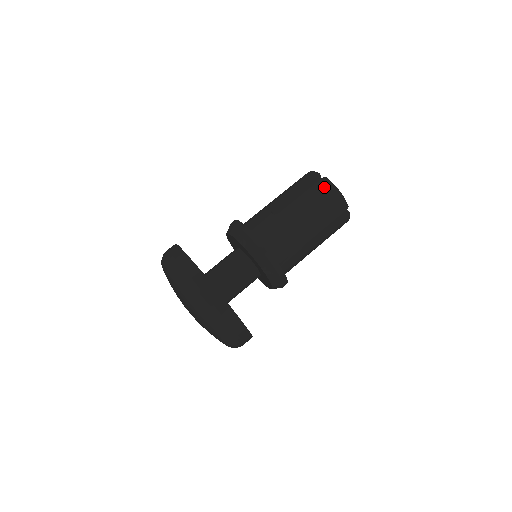
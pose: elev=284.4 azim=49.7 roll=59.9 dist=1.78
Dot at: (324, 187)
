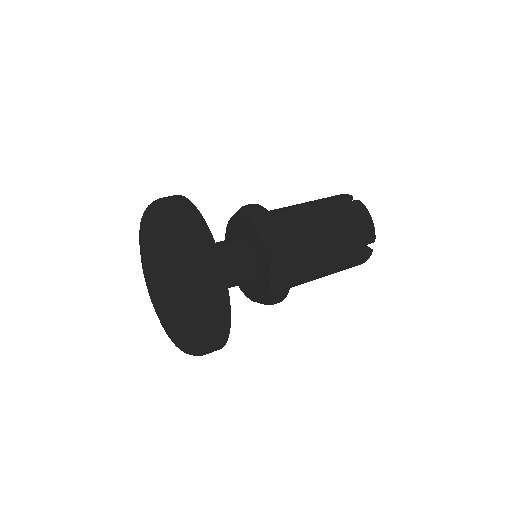
Dot at: occluded
